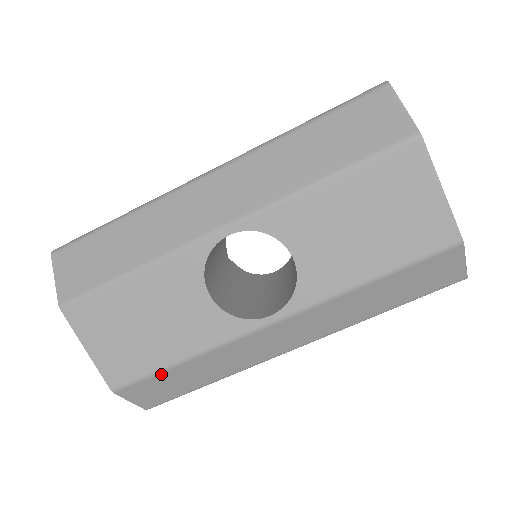
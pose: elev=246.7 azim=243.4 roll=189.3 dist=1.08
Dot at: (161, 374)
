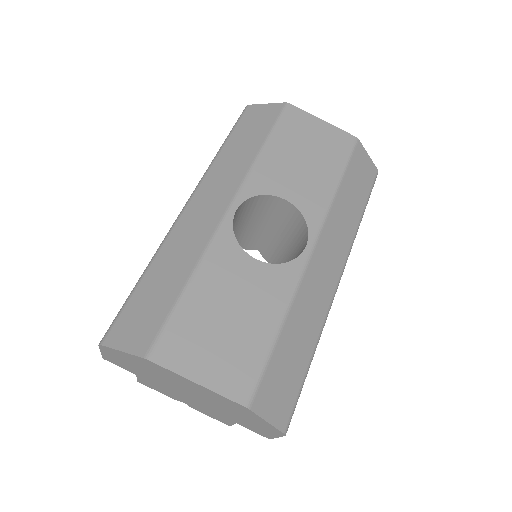
Dot at: (273, 356)
